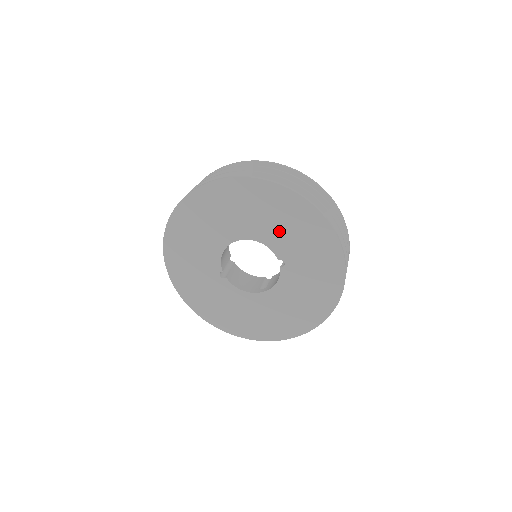
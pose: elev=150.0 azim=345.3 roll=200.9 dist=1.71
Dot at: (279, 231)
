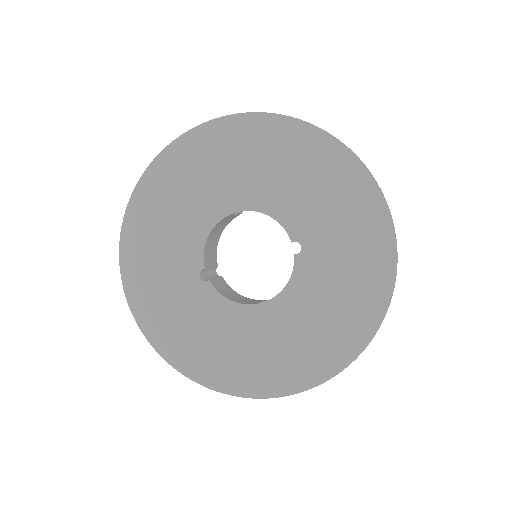
Dot at: (295, 193)
